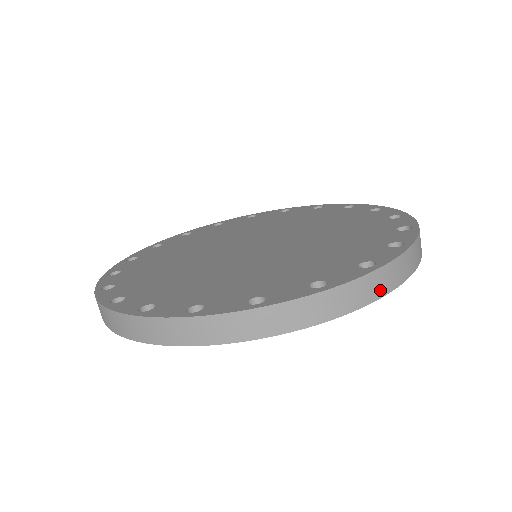
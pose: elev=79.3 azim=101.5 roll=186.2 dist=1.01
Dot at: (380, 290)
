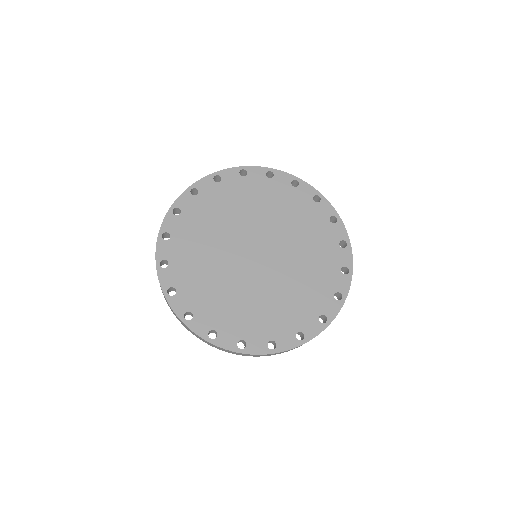
Dot at: (299, 346)
